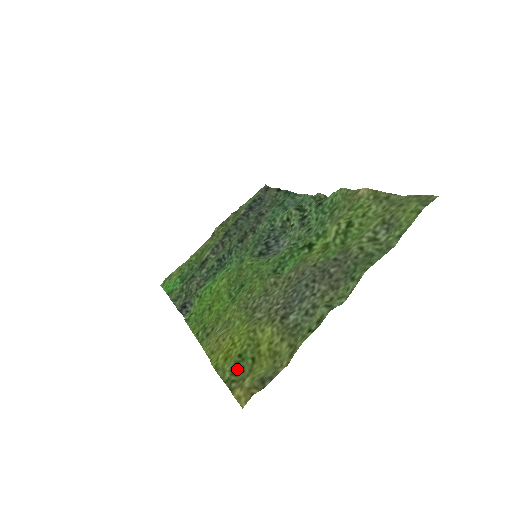
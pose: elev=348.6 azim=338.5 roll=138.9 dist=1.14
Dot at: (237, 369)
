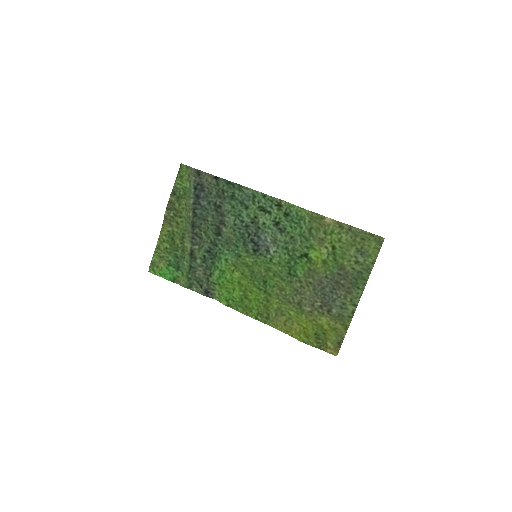
Dot at: (319, 340)
